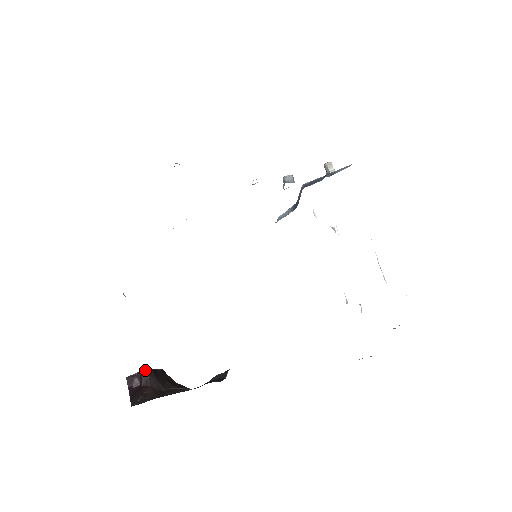
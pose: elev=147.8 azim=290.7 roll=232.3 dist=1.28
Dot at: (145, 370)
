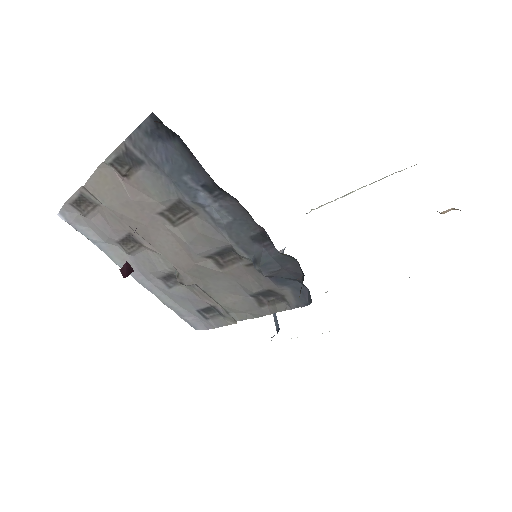
Dot at: occluded
